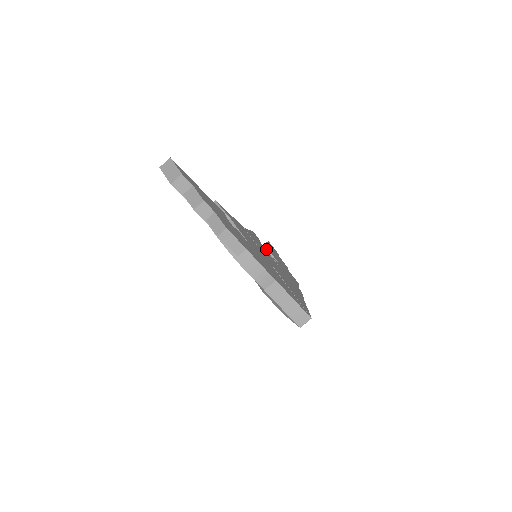
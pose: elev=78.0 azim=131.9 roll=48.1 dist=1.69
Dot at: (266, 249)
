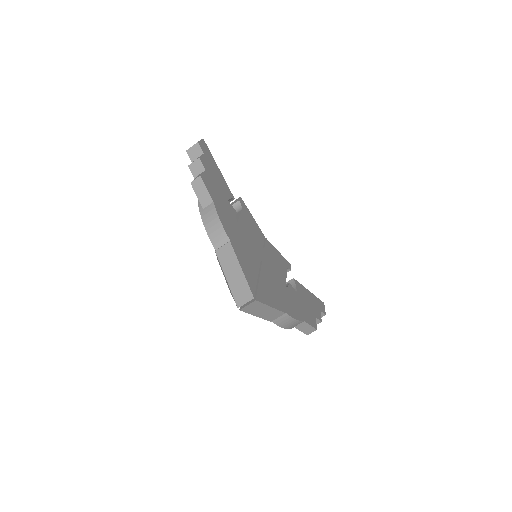
Dot at: (293, 280)
